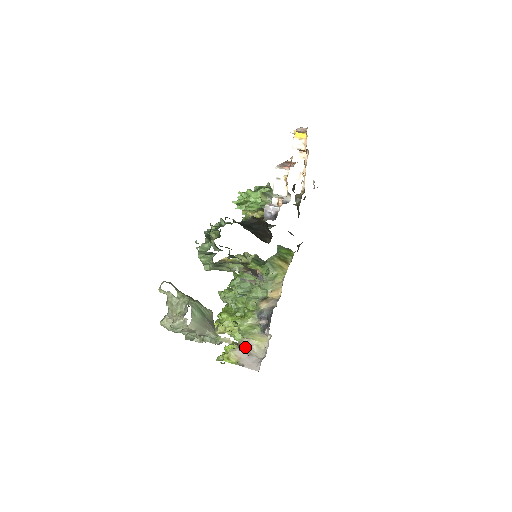
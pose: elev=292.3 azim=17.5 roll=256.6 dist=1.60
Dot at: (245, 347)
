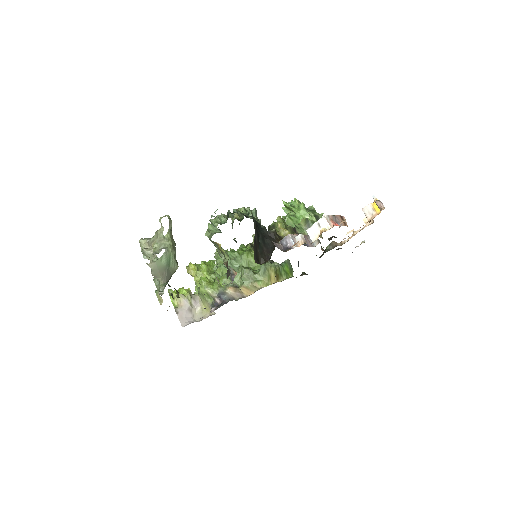
Dot at: (193, 302)
